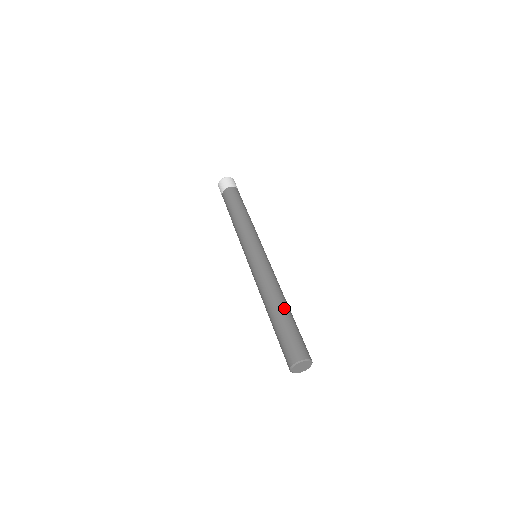
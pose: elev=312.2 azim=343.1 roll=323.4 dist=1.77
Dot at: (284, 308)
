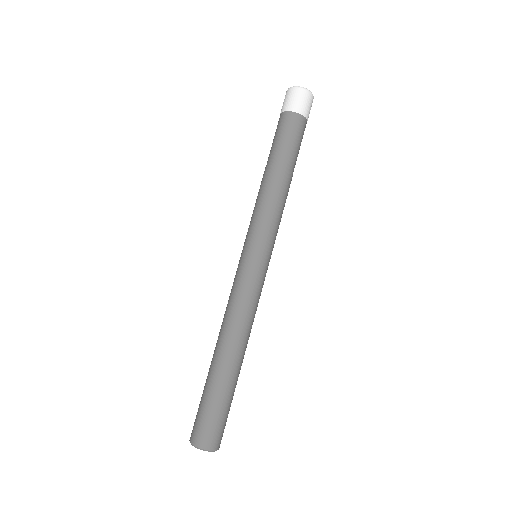
Dot at: (238, 369)
